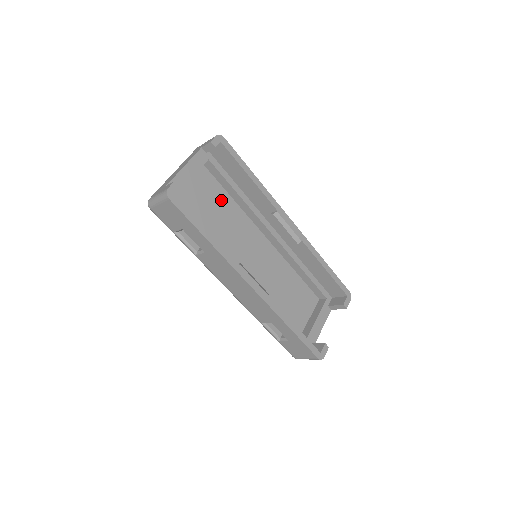
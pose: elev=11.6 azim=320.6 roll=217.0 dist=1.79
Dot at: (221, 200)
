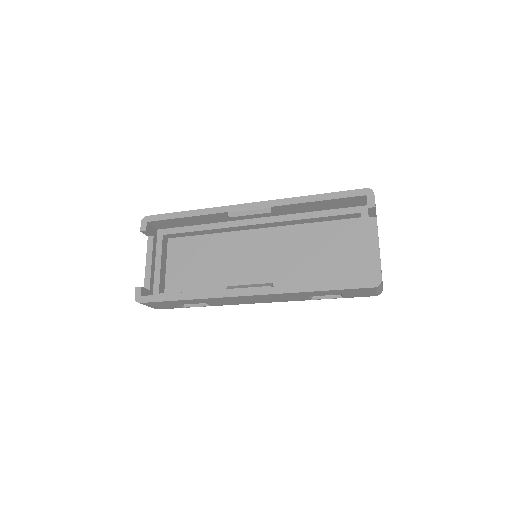
Dot at: (200, 246)
